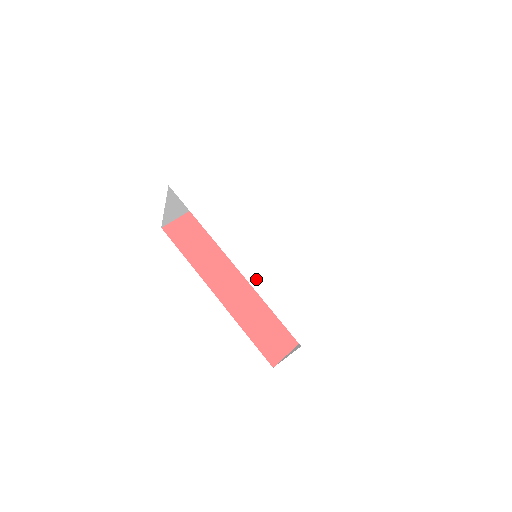
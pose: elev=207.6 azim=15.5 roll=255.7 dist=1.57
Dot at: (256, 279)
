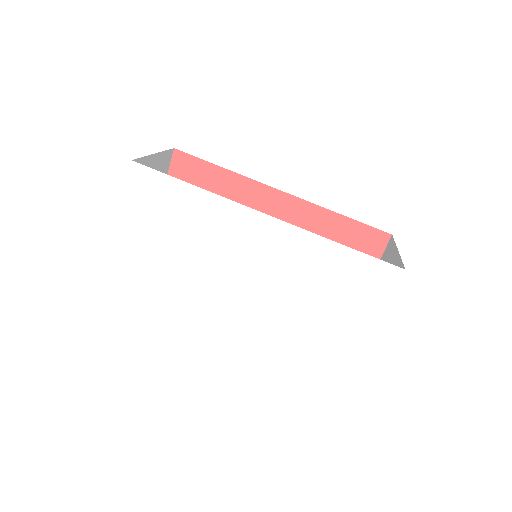
Dot at: (262, 334)
